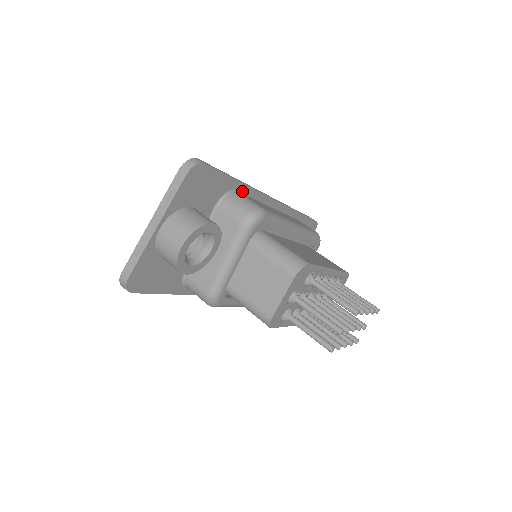
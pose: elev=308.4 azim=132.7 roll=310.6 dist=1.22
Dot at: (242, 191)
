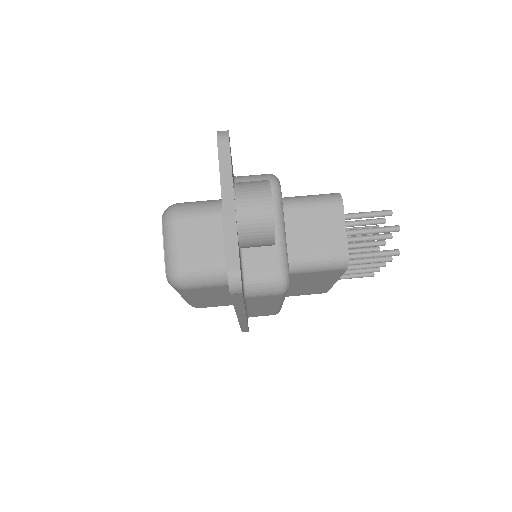
Dot at: occluded
